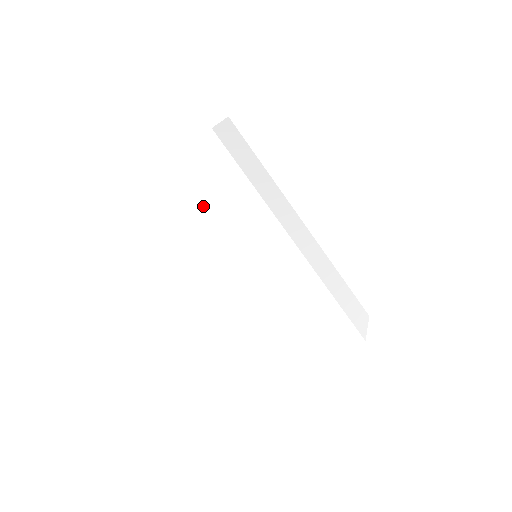
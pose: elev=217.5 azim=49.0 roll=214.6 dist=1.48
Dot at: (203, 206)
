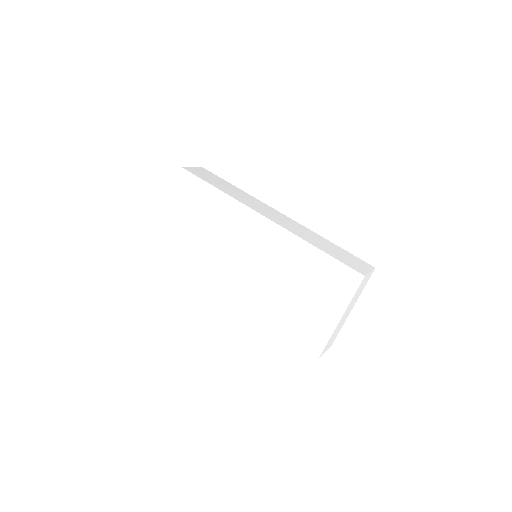
Dot at: (199, 228)
